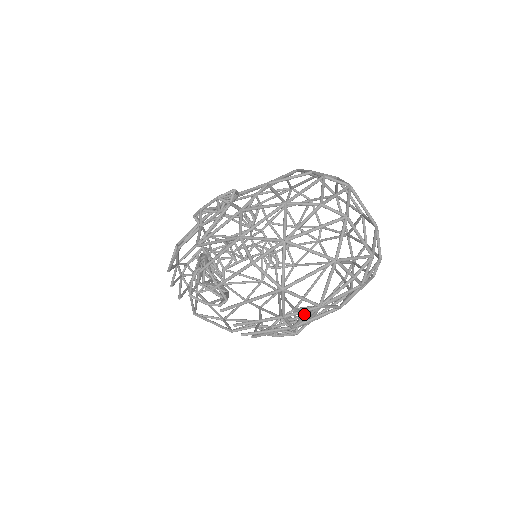
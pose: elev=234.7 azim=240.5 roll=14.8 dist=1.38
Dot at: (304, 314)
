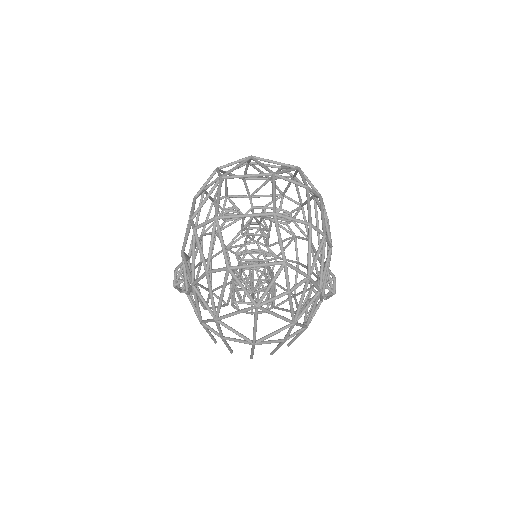
Dot at: occluded
